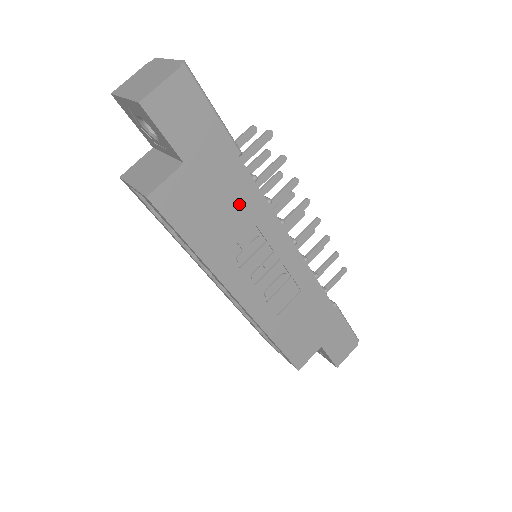
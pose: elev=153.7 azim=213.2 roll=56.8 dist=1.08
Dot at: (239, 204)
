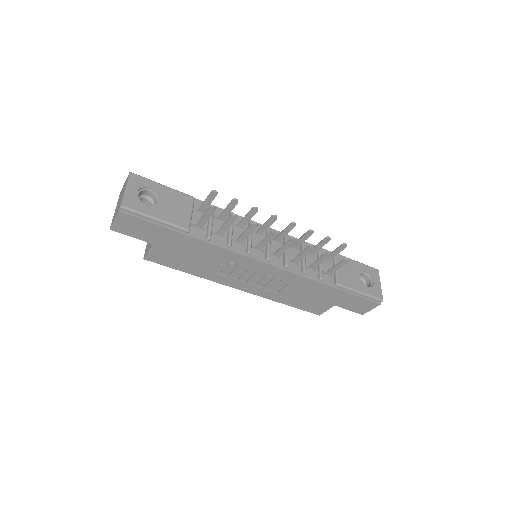
Dot at: (203, 253)
